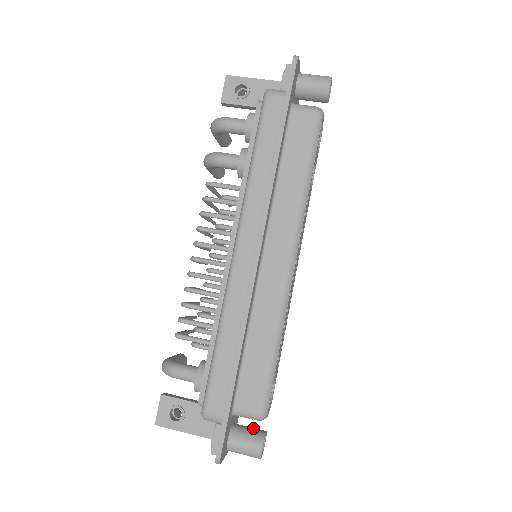
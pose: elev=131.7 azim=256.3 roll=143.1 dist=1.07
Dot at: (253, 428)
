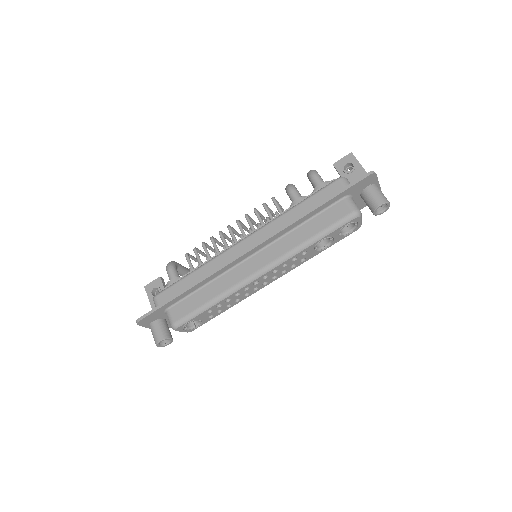
Dot at: (169, 331)
